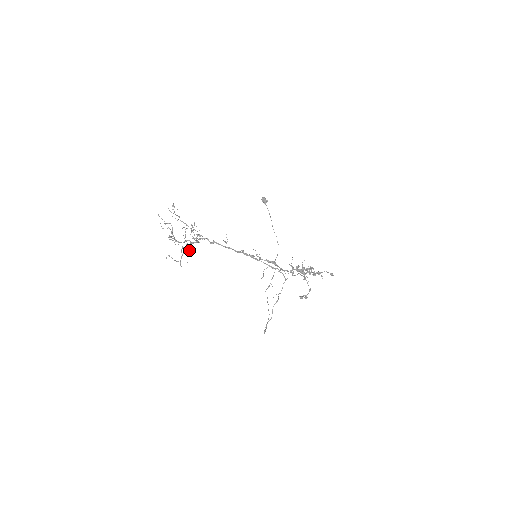
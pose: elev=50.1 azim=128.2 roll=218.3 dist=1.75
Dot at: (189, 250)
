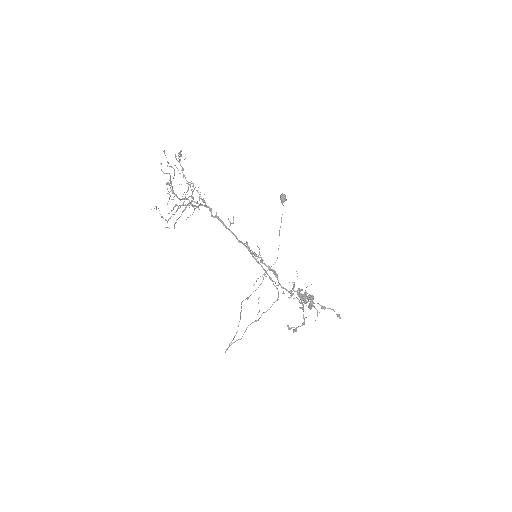
Dot at: occluded
